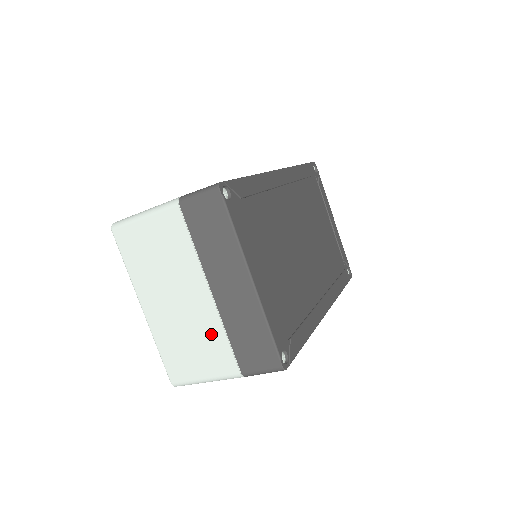
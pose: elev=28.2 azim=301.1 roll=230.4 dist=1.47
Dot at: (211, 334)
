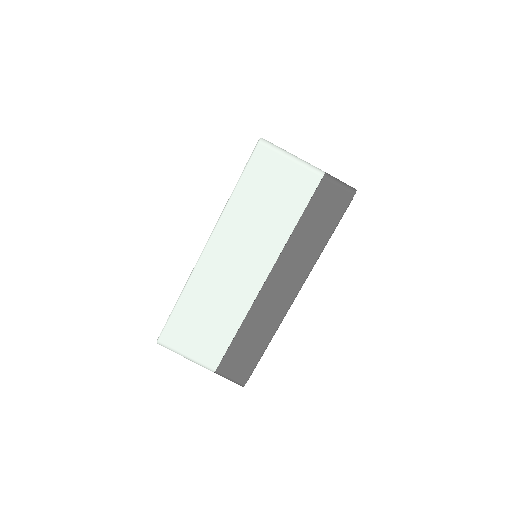
Dot at: occluded
